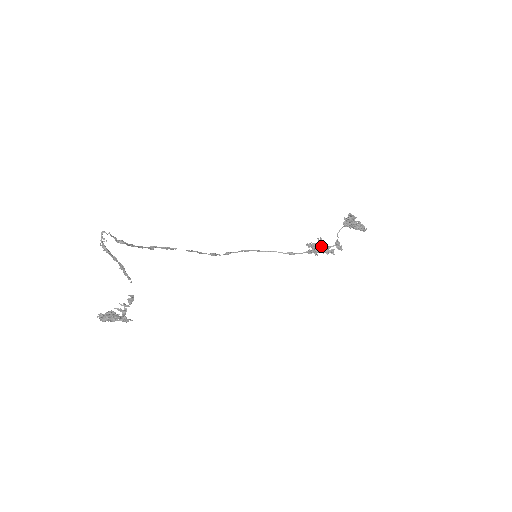
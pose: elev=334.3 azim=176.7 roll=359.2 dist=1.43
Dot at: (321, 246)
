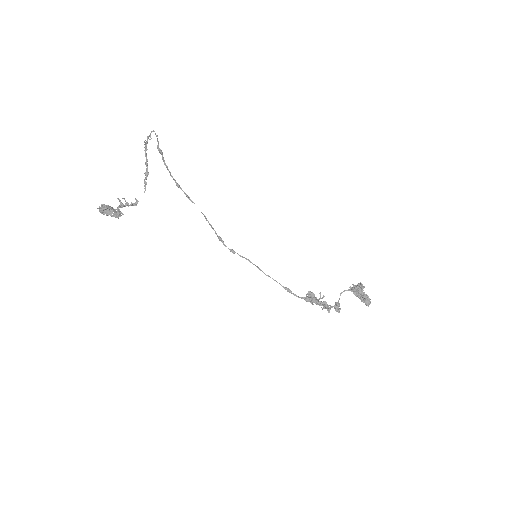
Dot at: occluded
